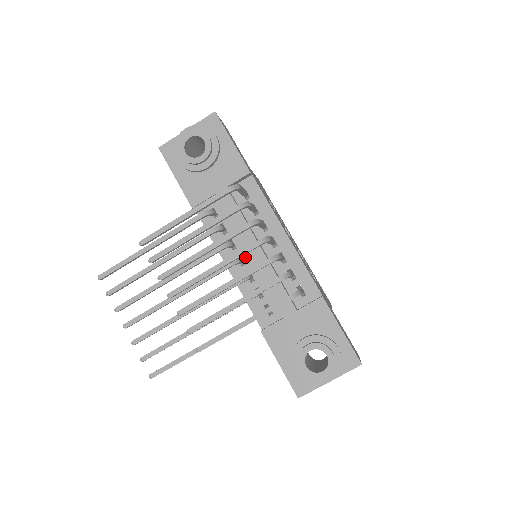
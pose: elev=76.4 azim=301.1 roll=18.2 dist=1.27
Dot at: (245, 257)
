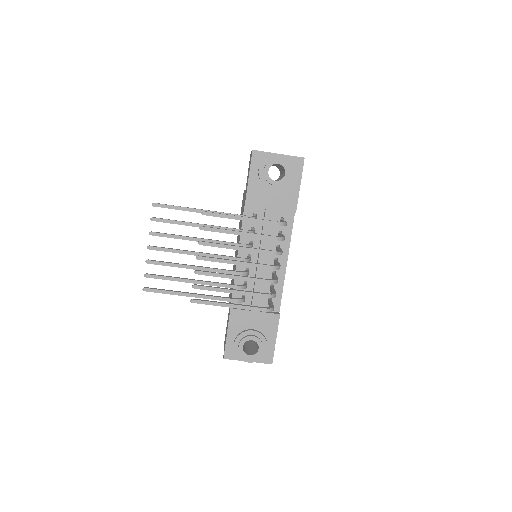
Dot at: (253, 258)
